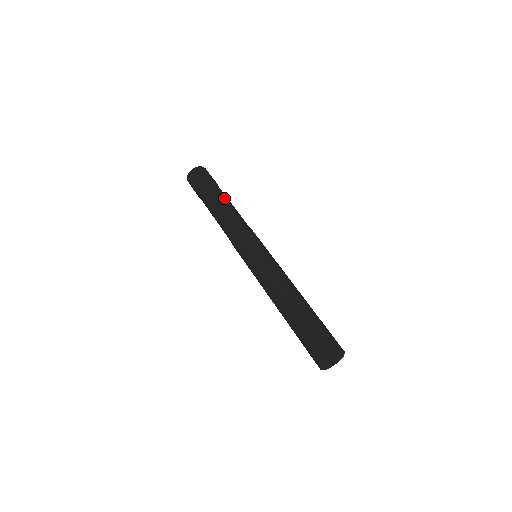
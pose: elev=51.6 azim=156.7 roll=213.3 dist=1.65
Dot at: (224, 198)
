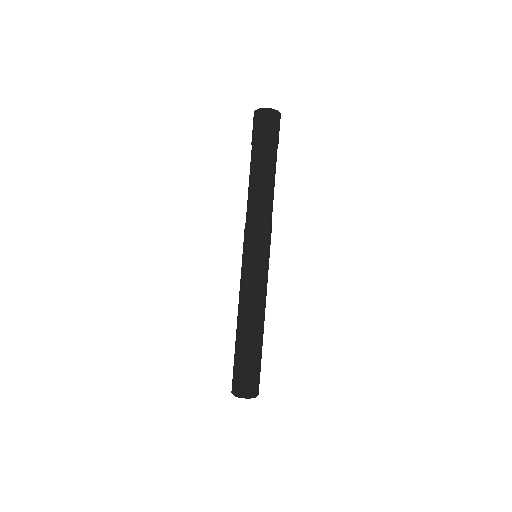
Dot at: (274, 173)
